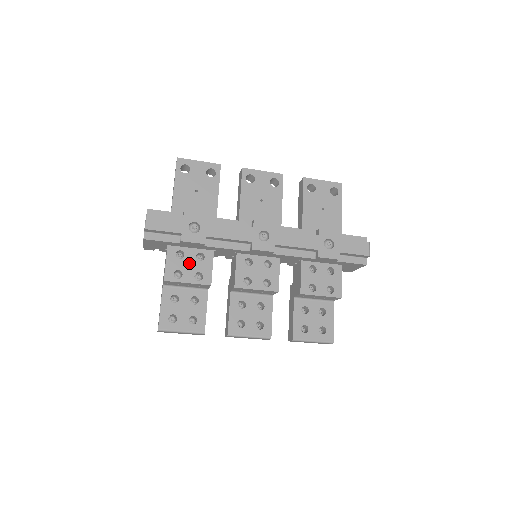
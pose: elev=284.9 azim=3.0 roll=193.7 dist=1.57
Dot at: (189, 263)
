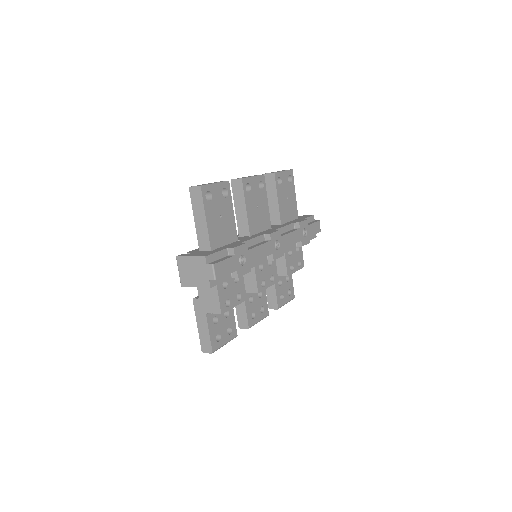
Dot at: (232, 289)
